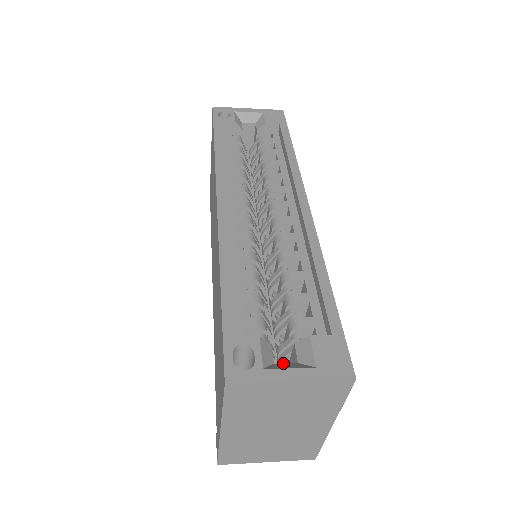
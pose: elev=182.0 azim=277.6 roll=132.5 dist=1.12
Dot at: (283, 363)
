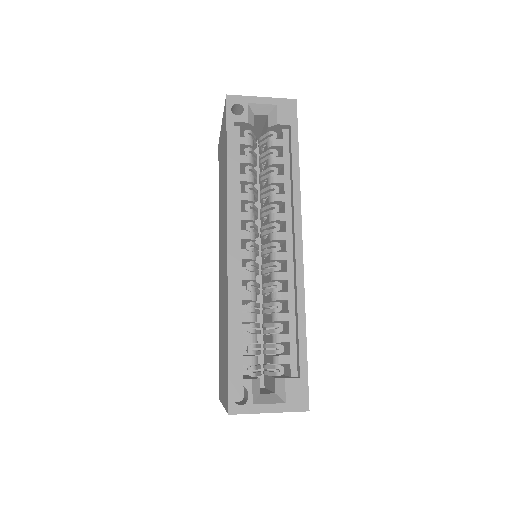
Dot at: (266, 394)
